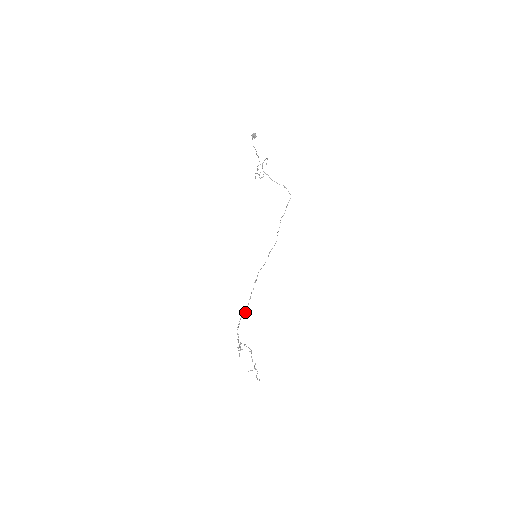
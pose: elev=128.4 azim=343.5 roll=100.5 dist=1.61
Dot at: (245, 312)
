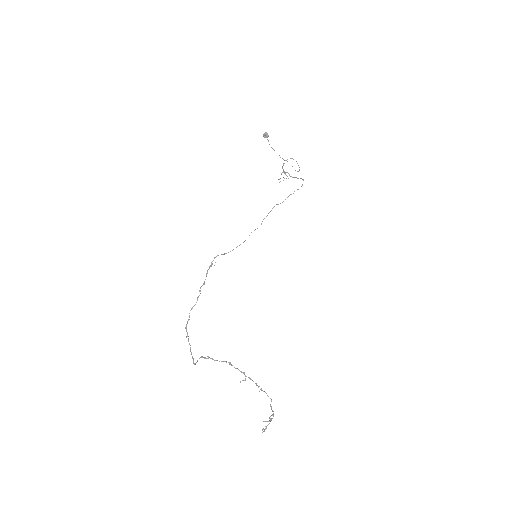
Dot at: occluded
